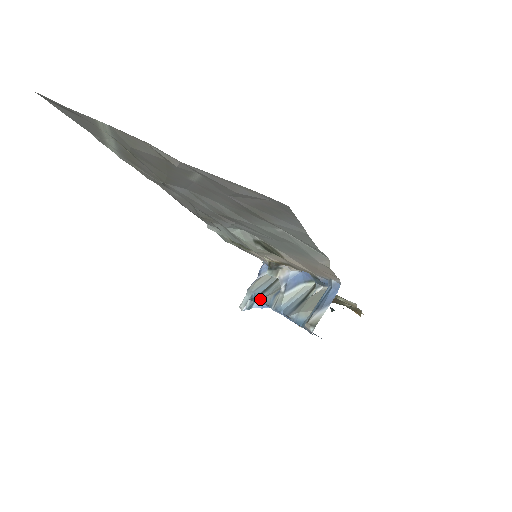
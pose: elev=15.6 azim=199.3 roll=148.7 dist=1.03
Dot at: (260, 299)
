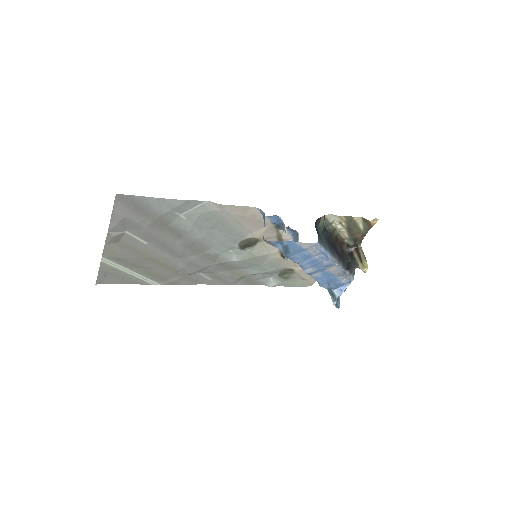
Dot at: occluded
